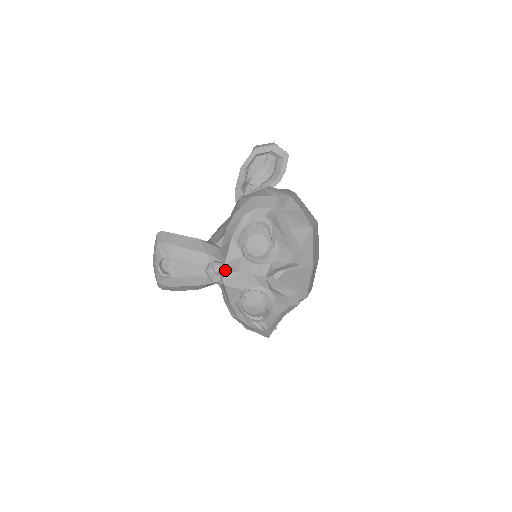
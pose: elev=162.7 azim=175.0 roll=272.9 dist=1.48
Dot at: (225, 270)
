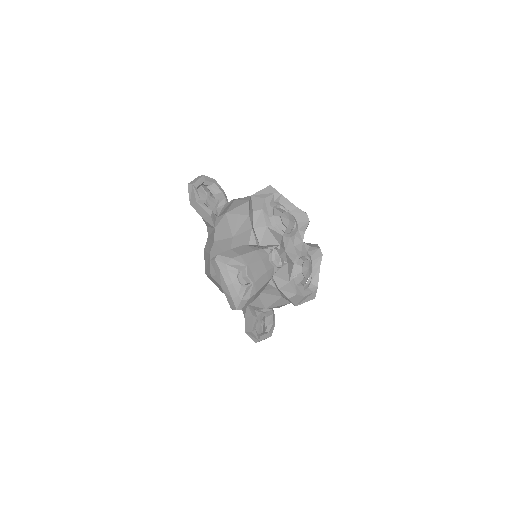
Dot at: occluded
